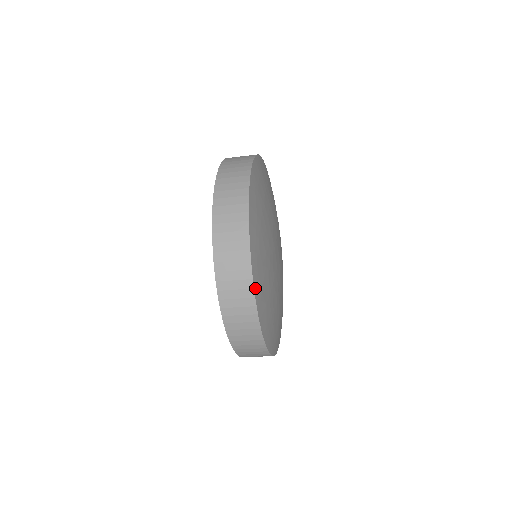
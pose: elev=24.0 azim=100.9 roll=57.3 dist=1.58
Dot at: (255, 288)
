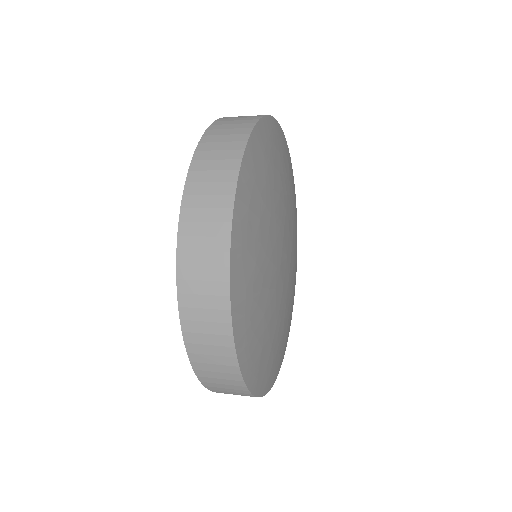
Dot at: (248, 383)
